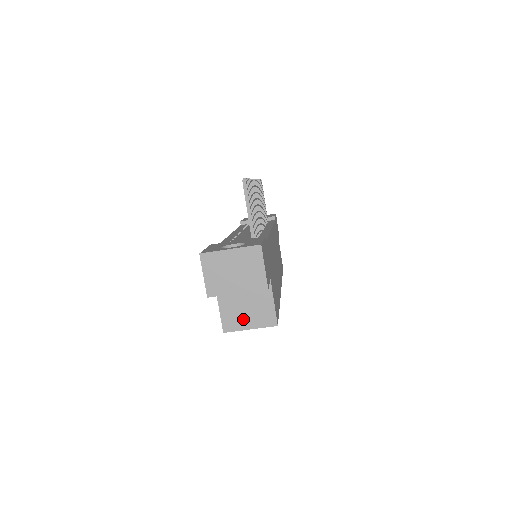
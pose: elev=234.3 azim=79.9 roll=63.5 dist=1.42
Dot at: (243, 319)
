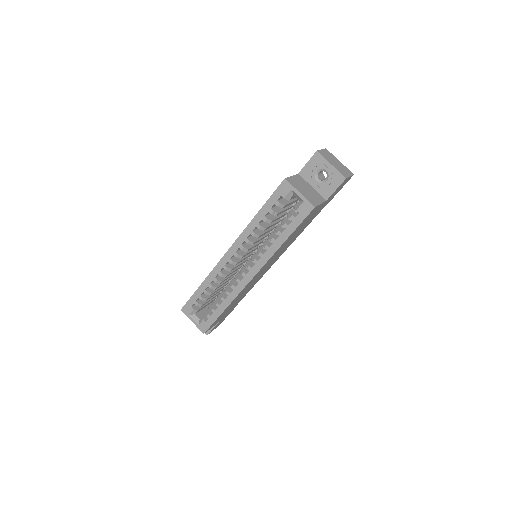
Dot at: (300, 188)
